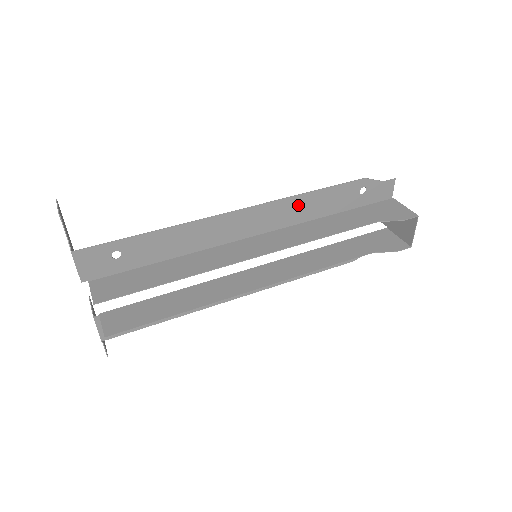
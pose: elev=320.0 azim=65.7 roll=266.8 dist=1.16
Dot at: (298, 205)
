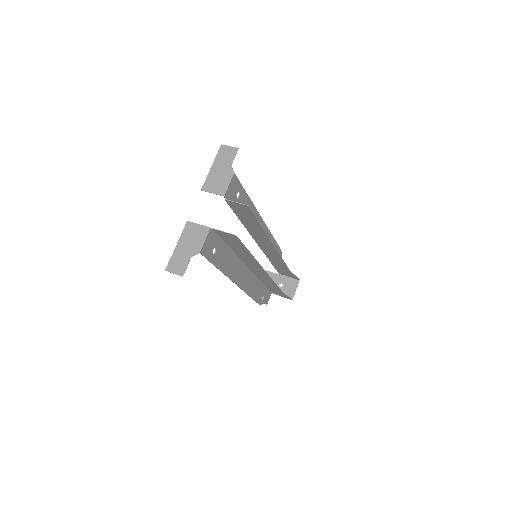
Dot at: occluded
